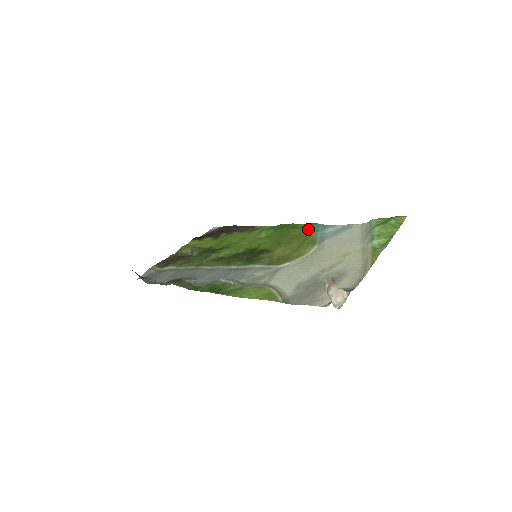
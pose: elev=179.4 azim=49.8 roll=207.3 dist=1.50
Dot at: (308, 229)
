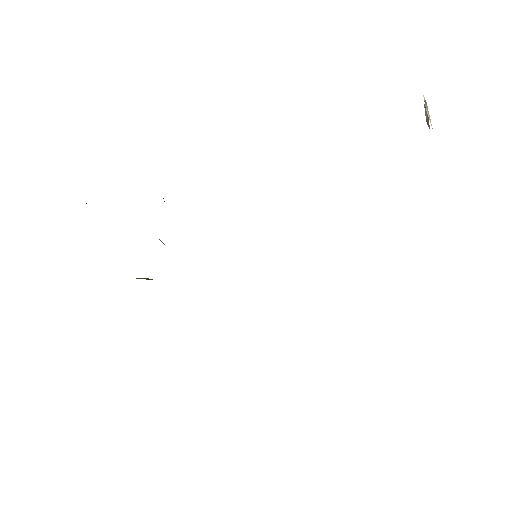
Dot at: occluded
